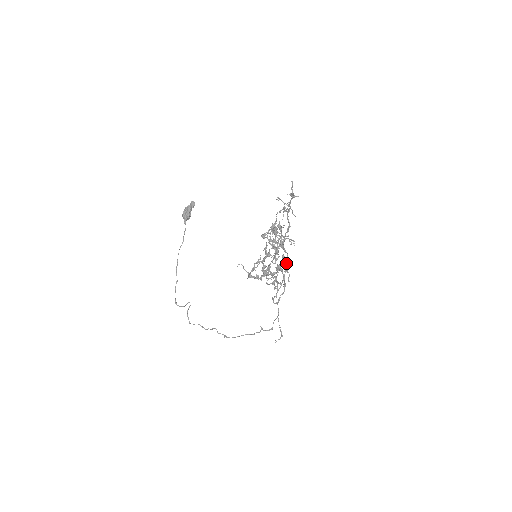
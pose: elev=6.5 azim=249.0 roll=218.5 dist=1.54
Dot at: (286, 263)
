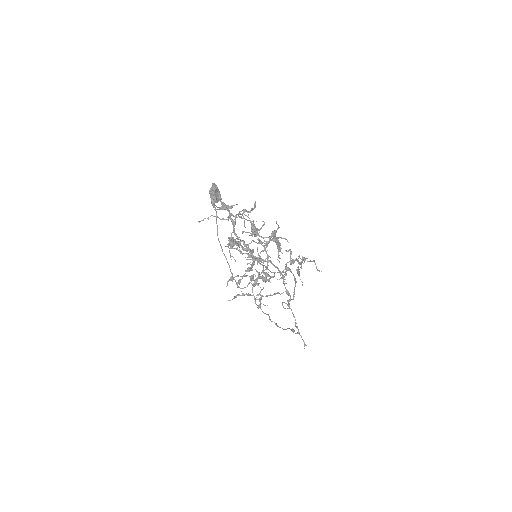
Dot at: occluded
